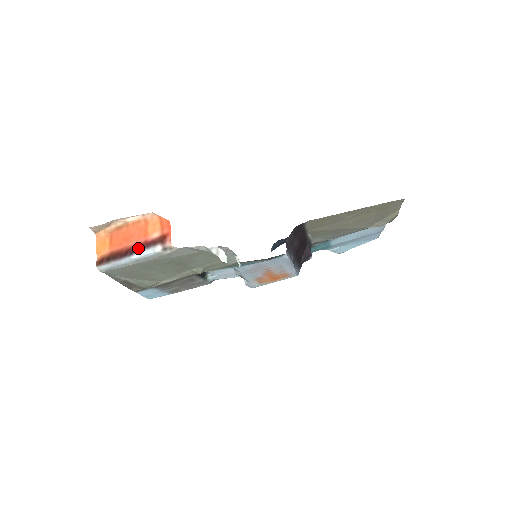
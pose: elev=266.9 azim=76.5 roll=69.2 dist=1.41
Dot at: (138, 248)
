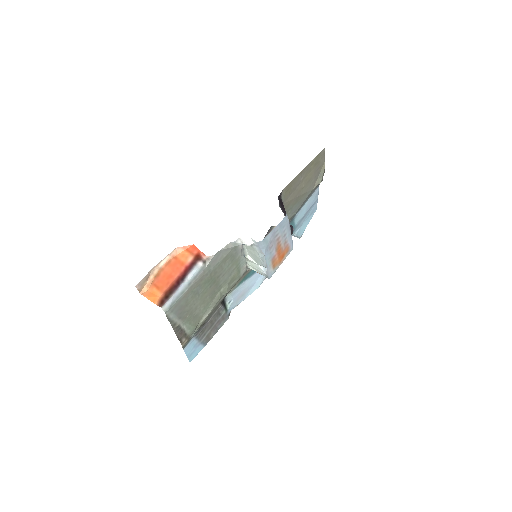
Dot at: (184, 274)
